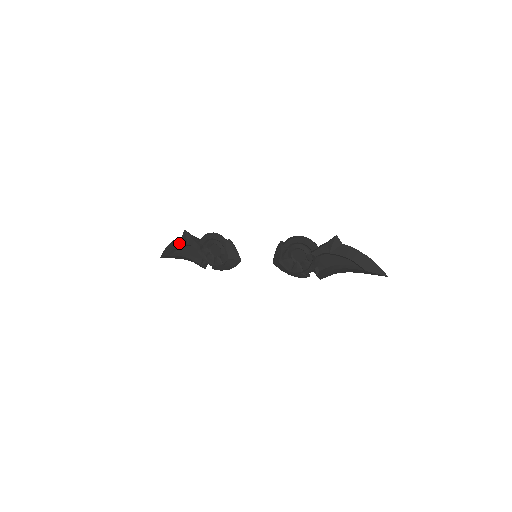
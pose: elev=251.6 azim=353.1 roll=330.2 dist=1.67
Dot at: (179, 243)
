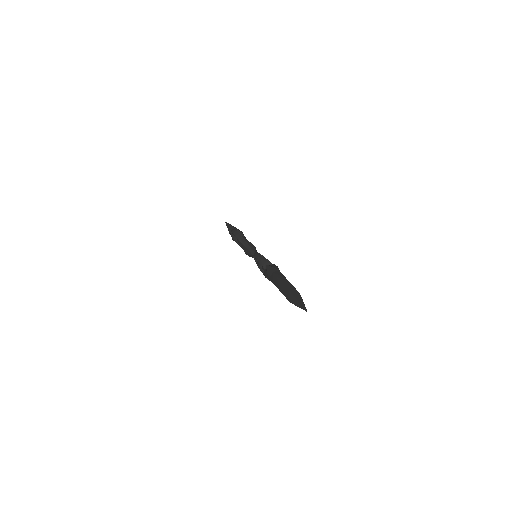
Dot at: occluded
